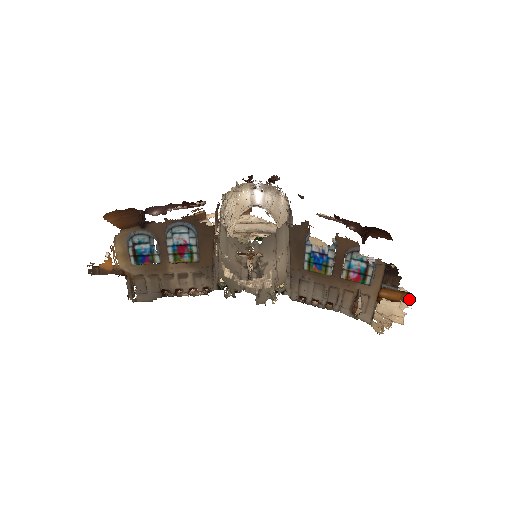
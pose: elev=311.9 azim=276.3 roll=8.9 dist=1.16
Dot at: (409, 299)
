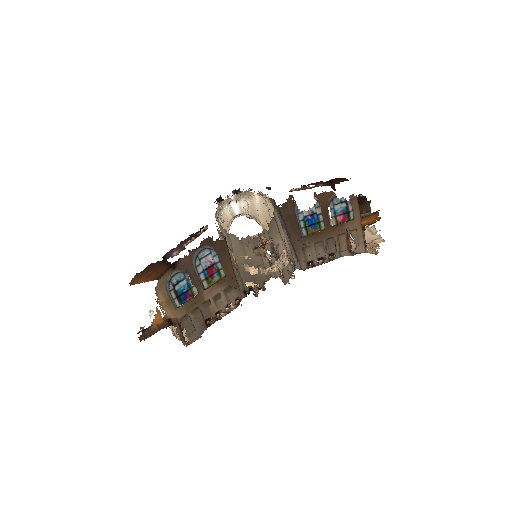
Dot at: (373, 226)
